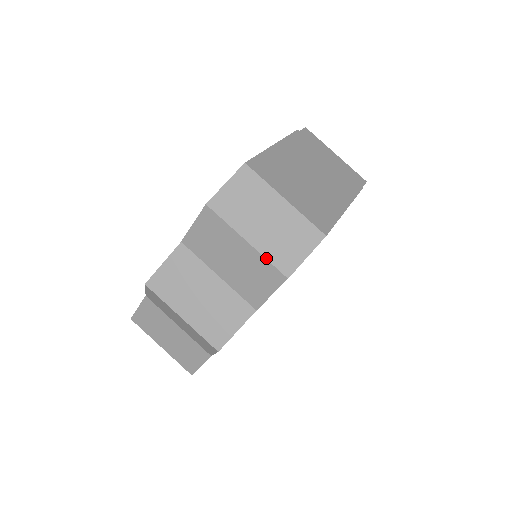
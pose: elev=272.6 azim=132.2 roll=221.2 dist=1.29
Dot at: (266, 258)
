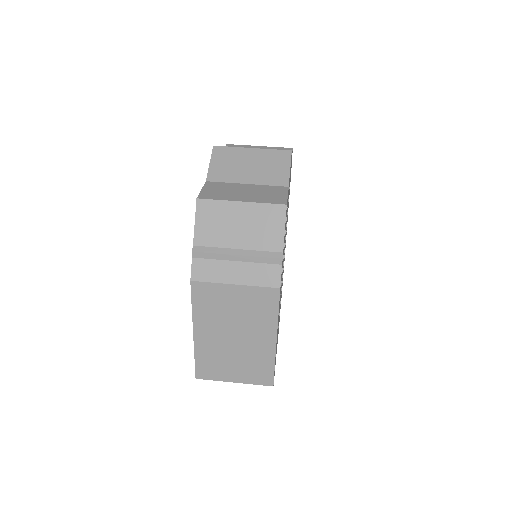
Dot at: (275, 147)
